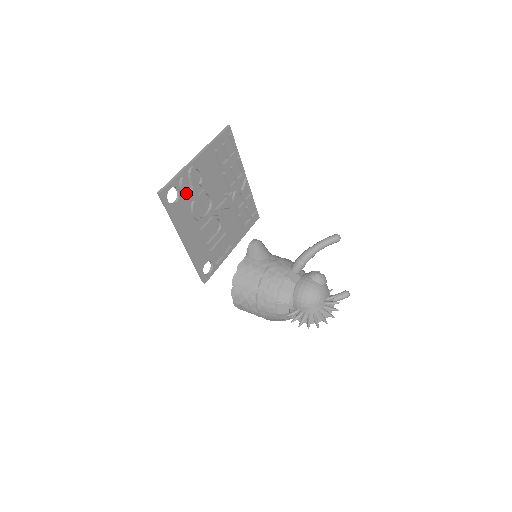
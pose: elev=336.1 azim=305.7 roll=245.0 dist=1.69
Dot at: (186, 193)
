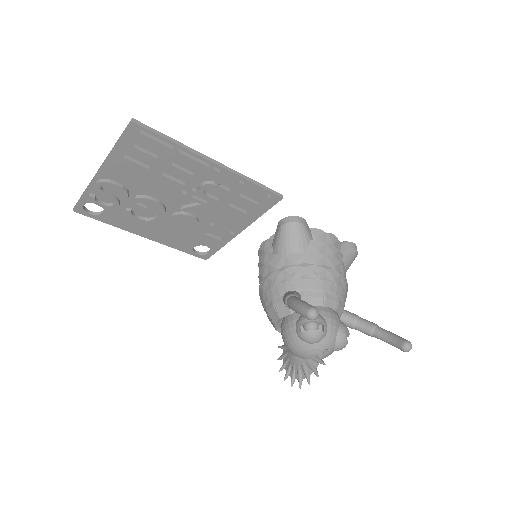
Dot at: (106, 207)
